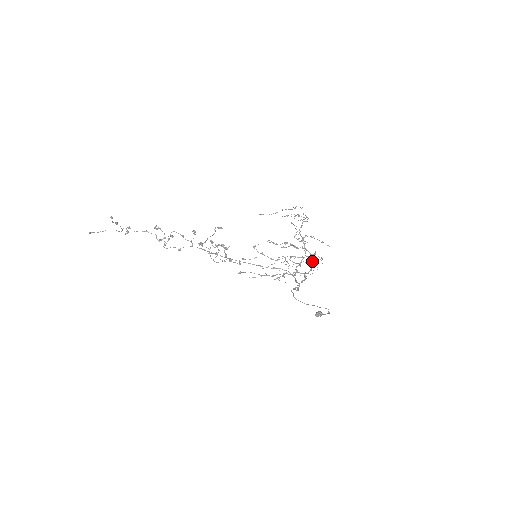
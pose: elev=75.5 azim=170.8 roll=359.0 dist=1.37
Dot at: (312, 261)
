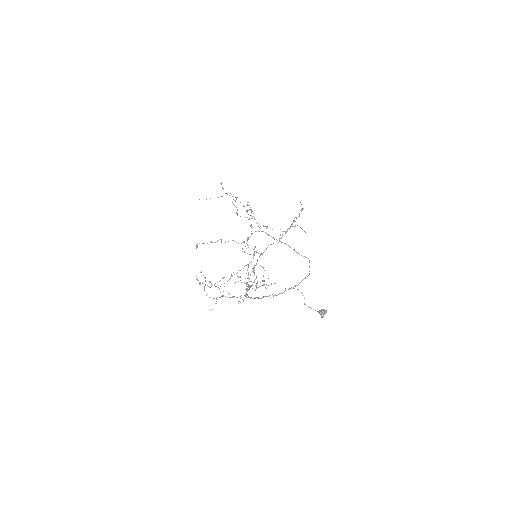
Dot at: (230, 297)
